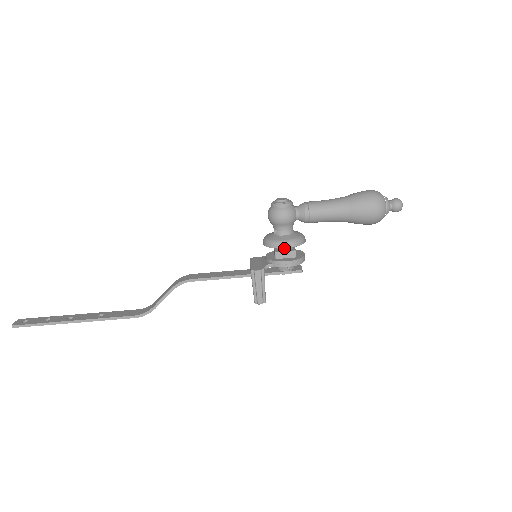
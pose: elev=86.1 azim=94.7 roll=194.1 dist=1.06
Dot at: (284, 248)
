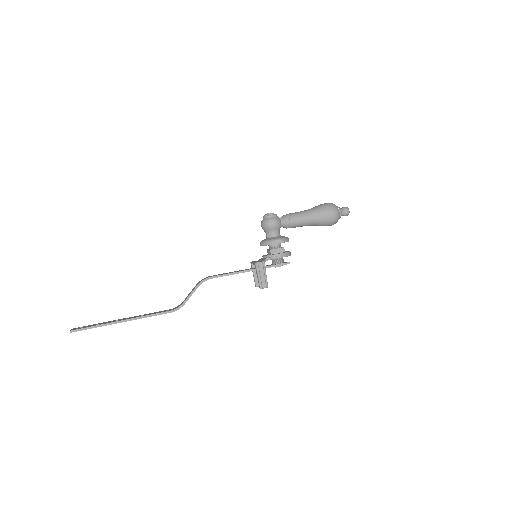
Dot at: (276, 246)
